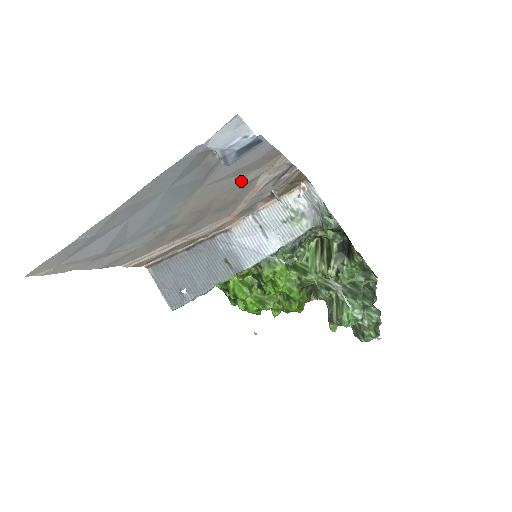
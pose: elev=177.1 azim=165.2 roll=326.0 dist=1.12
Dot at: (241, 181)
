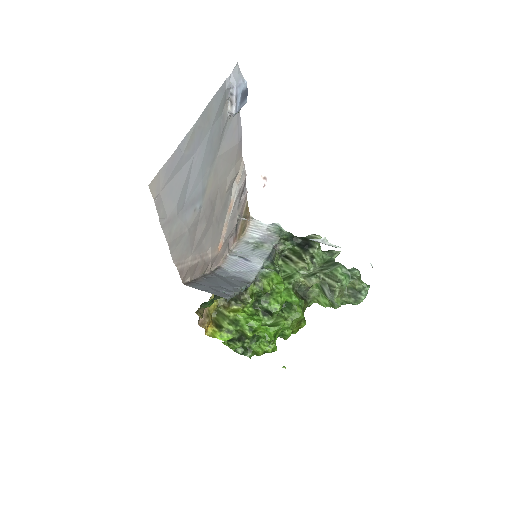
Dot at: (228, 176)
